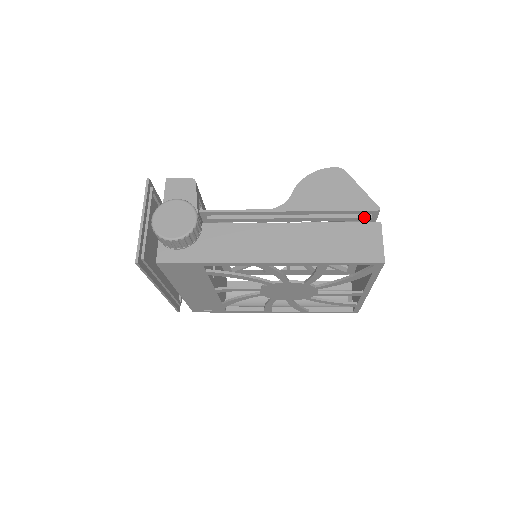
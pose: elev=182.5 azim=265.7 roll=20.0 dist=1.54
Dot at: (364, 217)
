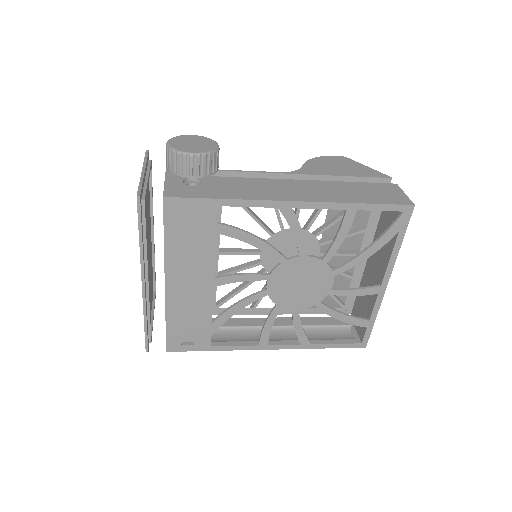
Dot at: occluded
